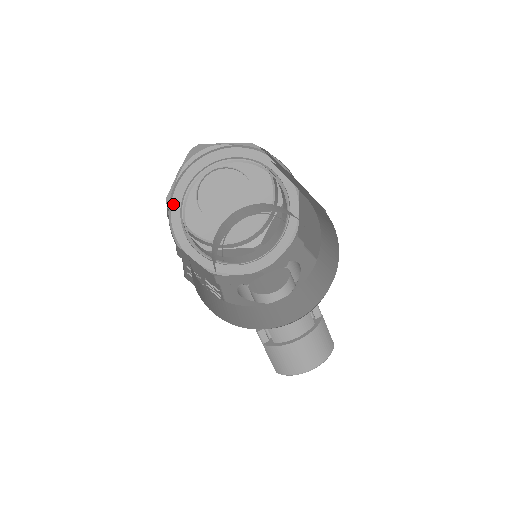
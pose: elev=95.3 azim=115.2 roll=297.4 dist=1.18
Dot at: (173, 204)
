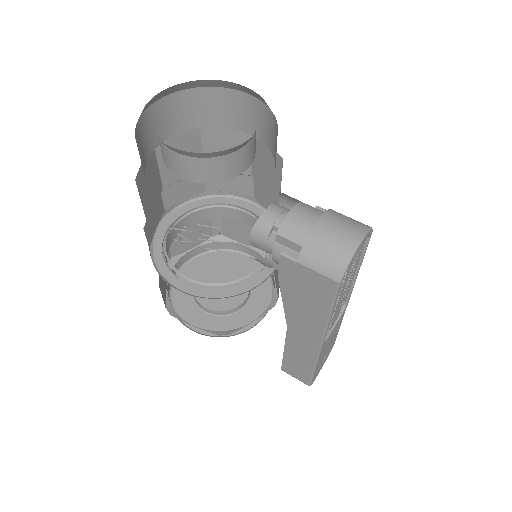
Dot at: (157, 263)
